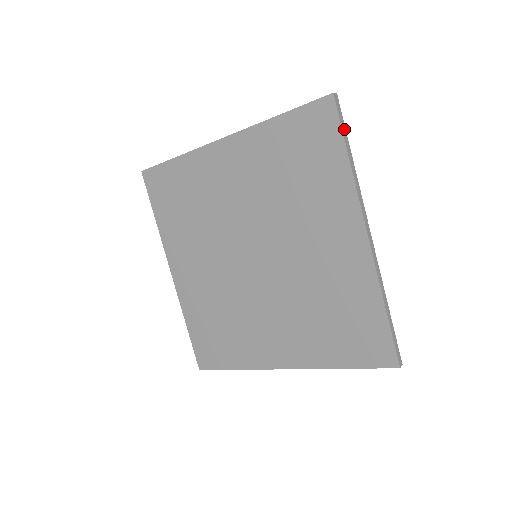
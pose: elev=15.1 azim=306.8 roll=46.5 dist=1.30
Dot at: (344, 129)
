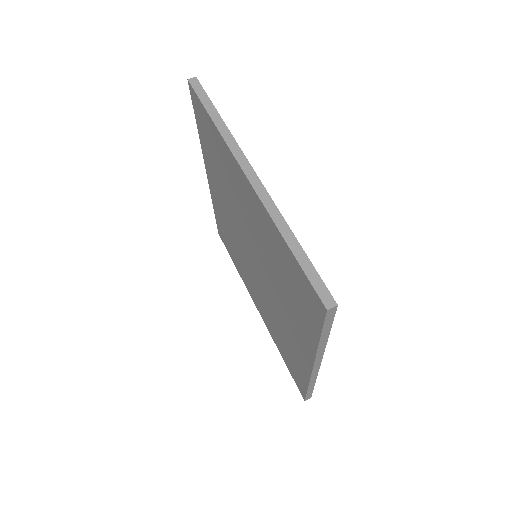
Dot at: (206, 99)
